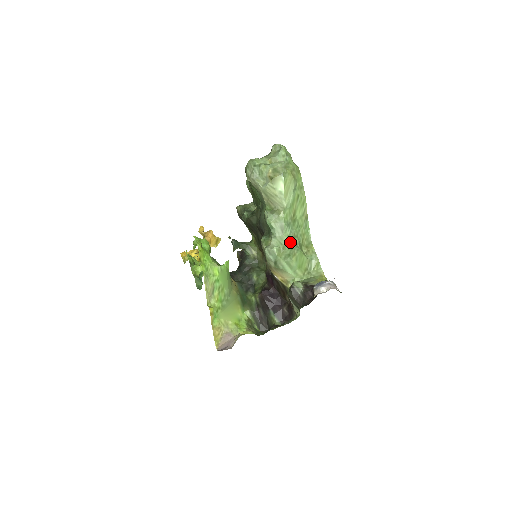
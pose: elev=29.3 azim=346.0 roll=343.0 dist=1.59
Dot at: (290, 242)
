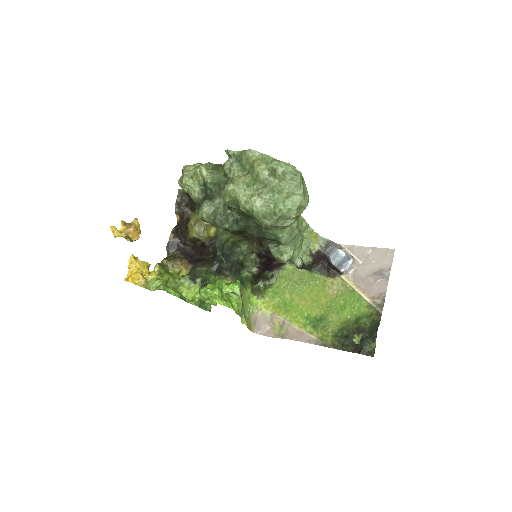
Dot at: (298, 238)
